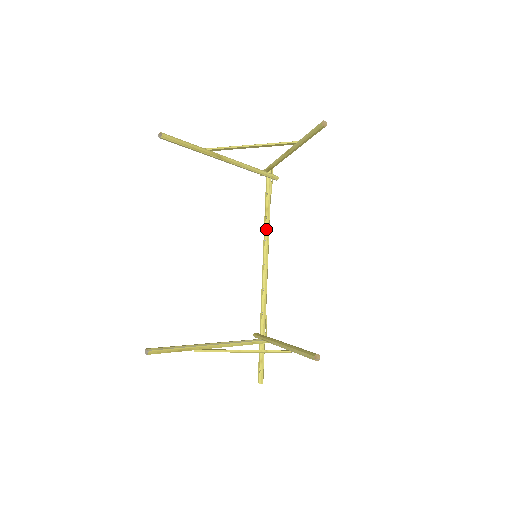
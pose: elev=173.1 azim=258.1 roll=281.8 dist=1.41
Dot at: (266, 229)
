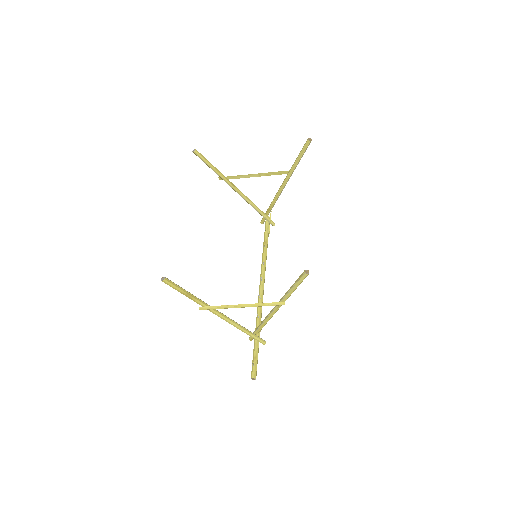
Dot at: (264, 256)
